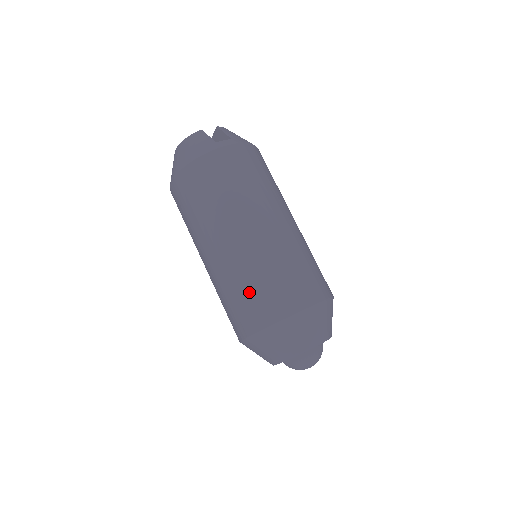
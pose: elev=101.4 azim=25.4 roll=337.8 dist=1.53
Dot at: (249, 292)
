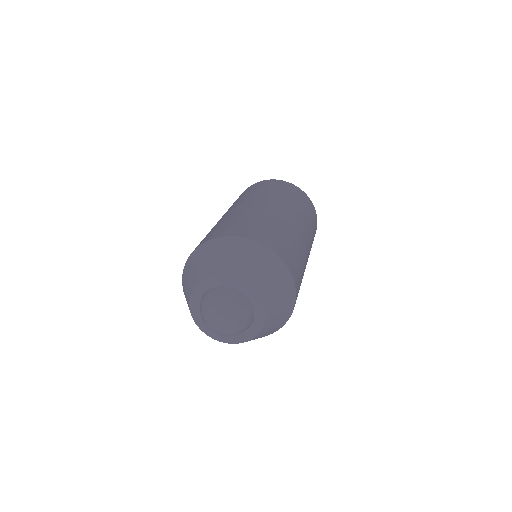
Dot at: occluded
